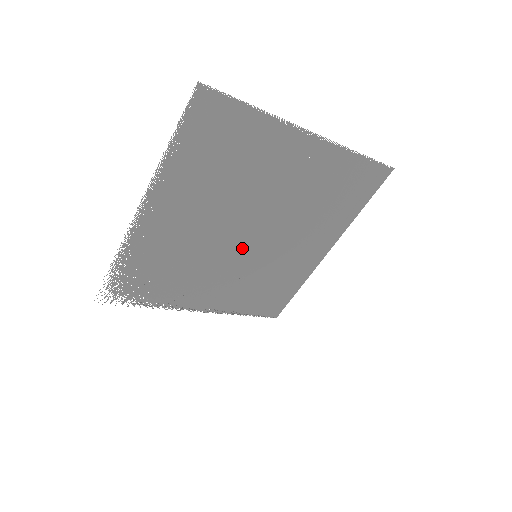
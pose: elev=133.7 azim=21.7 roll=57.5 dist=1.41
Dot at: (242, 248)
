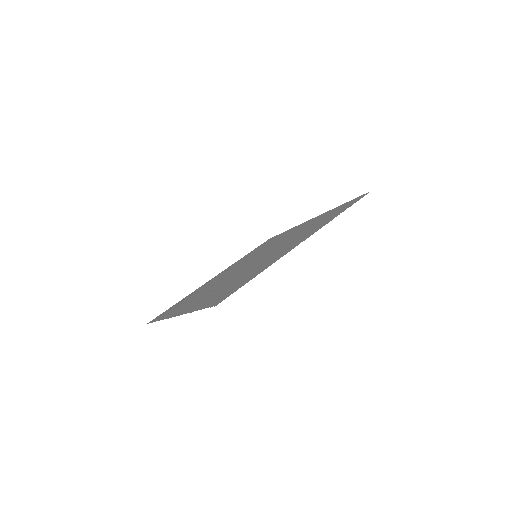
Dot at: (246, 263)
